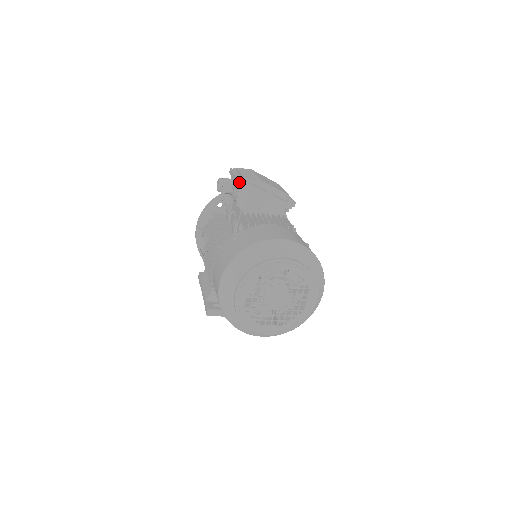
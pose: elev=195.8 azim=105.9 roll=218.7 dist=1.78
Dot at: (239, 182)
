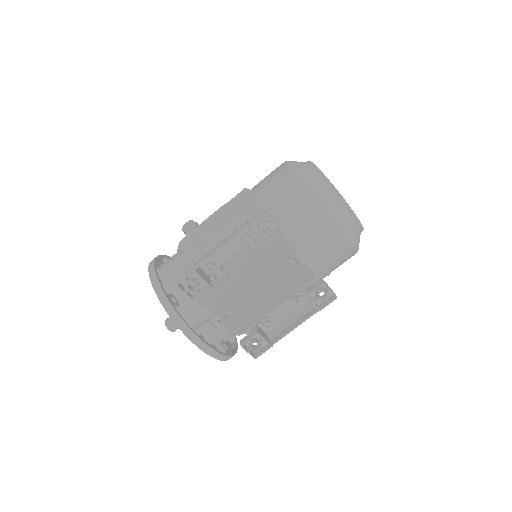
Dot at: occluded
